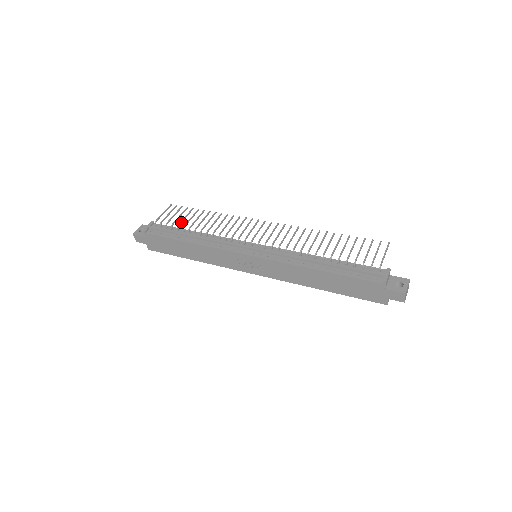
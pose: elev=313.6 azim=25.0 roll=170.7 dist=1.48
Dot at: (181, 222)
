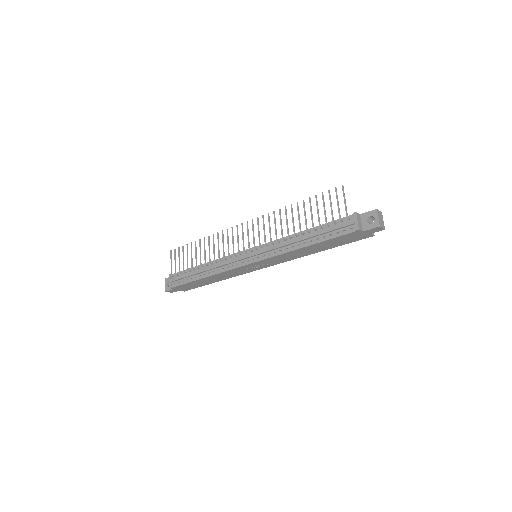
Dot at: (187, 264)
